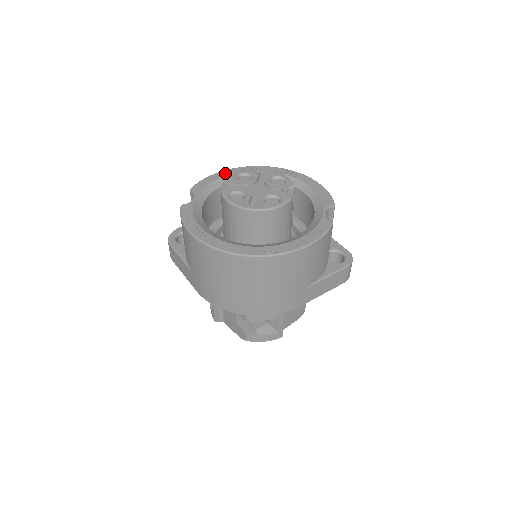
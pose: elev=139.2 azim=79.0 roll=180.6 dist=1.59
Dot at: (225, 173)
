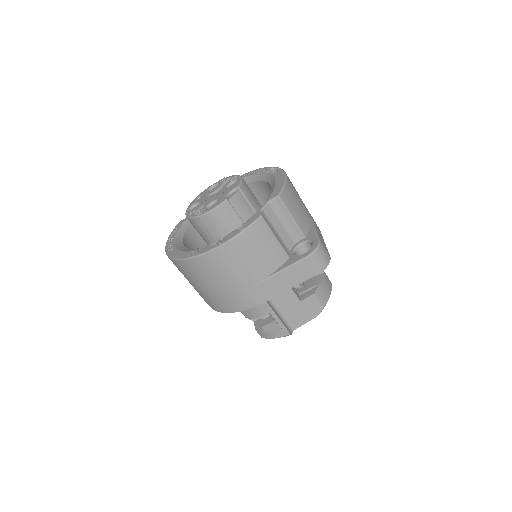
Dot at: occluded
